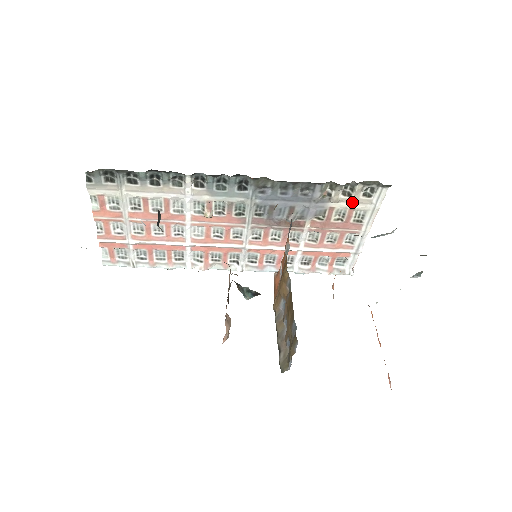
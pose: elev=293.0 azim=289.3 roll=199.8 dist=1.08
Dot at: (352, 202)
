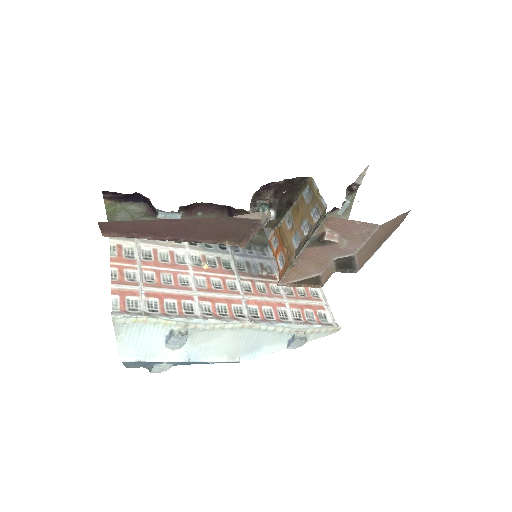
Dot at: occluded
